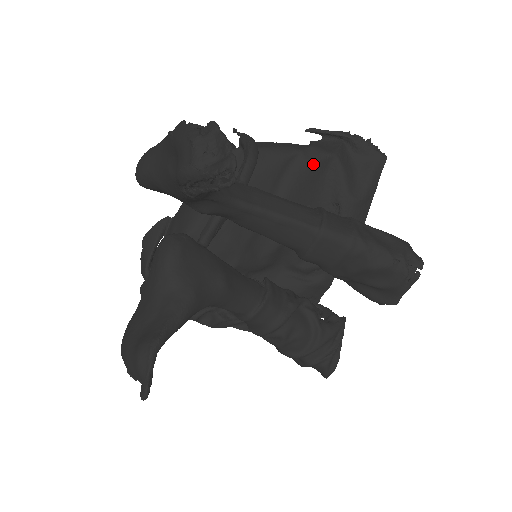
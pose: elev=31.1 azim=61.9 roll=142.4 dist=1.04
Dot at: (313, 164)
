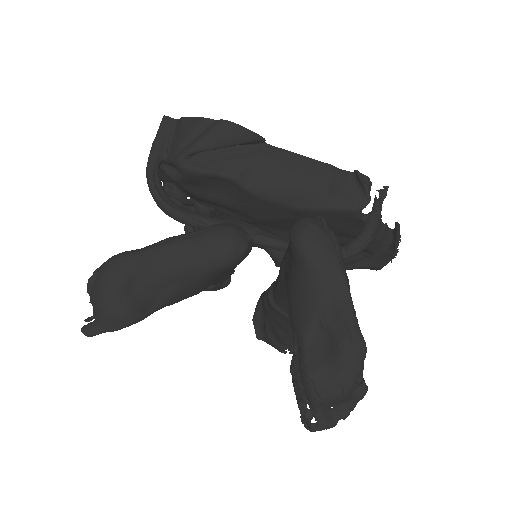
Dot at: occluded
